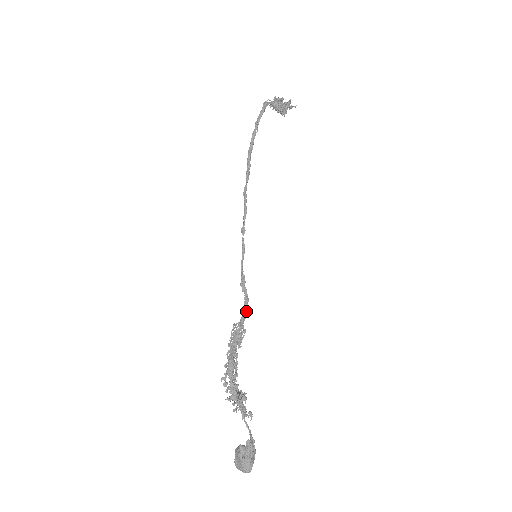
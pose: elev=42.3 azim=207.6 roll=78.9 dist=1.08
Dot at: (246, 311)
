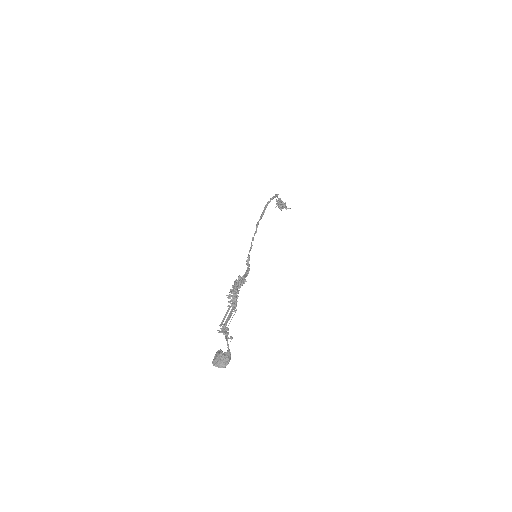
Dot at: (247, 273)
